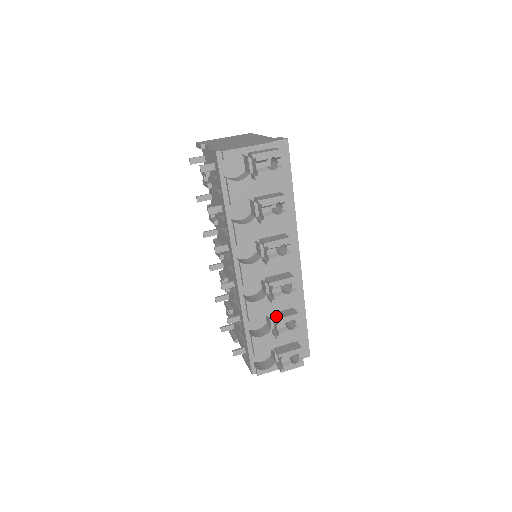
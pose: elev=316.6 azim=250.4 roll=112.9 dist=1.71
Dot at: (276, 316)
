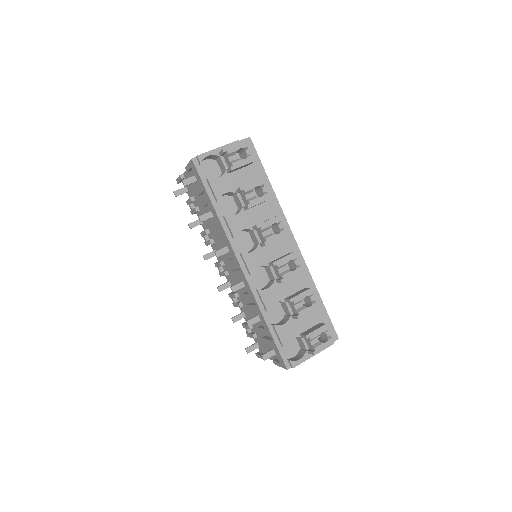
Dot at: (290, 297)
